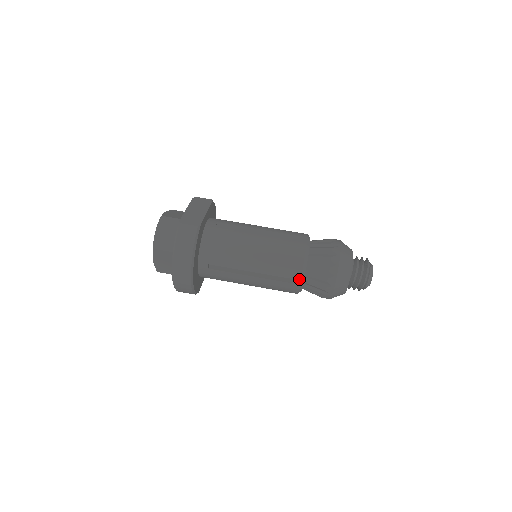
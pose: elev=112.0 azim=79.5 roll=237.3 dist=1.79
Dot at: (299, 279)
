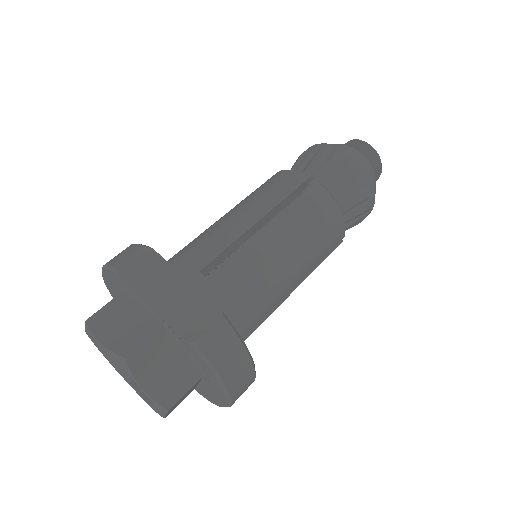
Dot at: (343, 237)
